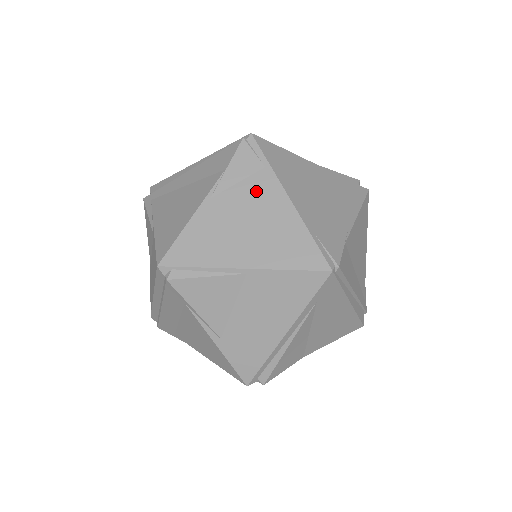
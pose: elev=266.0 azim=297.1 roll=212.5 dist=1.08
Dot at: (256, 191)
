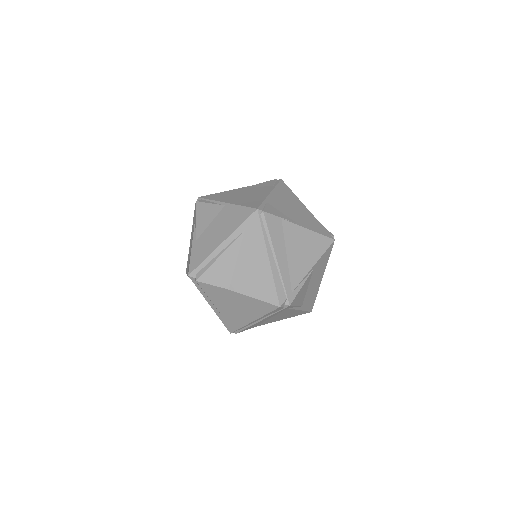
Dot at: (261, 189)
